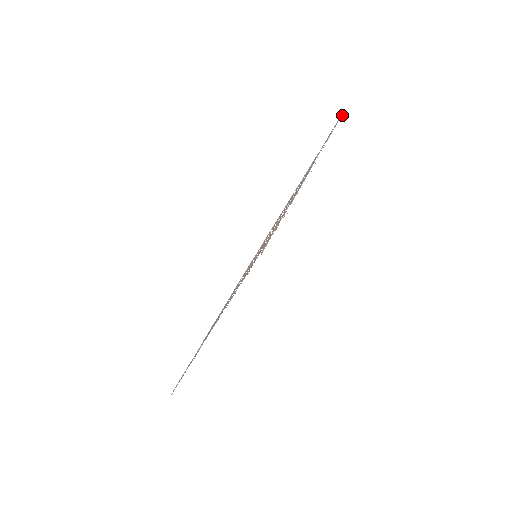
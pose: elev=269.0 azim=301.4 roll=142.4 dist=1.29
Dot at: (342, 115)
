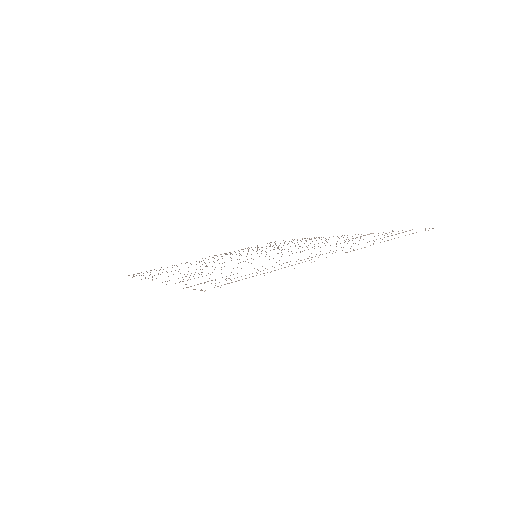
Dot at: occluded
